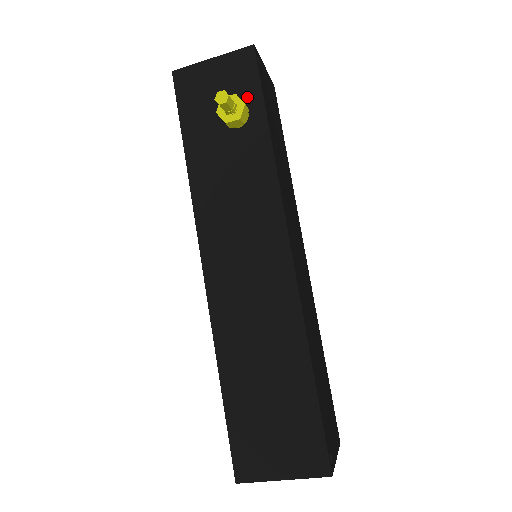
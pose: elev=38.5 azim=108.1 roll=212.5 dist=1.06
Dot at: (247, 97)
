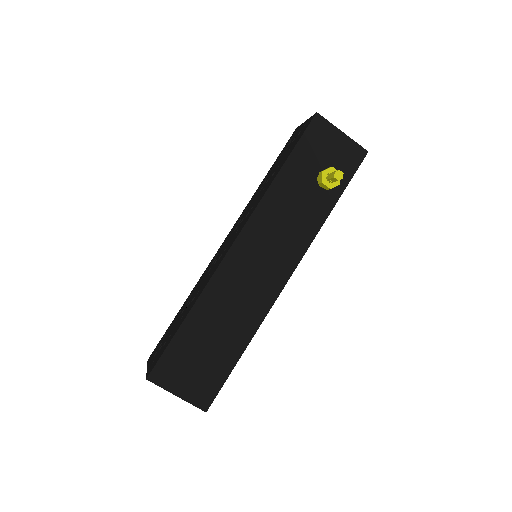
Dot at: occluded
